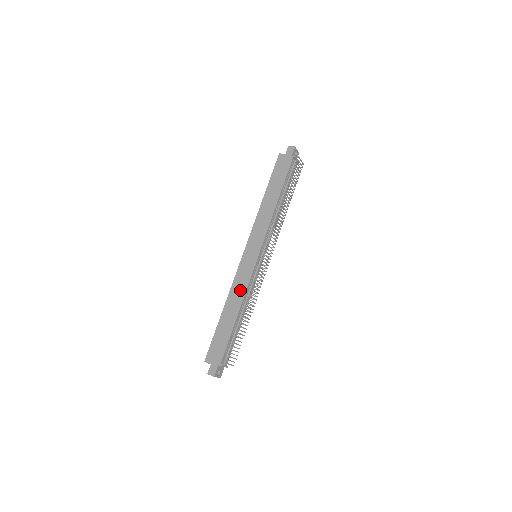
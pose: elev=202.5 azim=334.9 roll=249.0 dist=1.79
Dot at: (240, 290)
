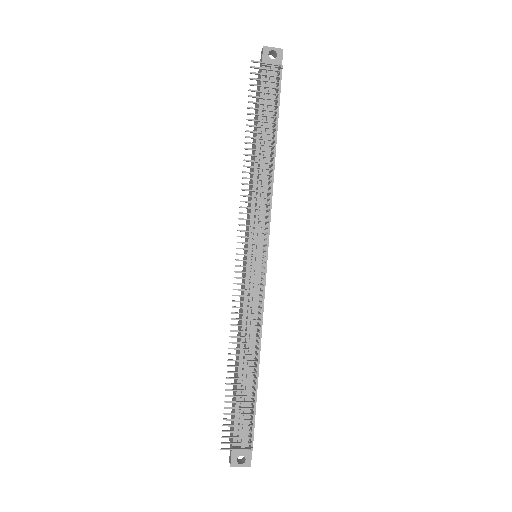
Dot at: (240, 320)
